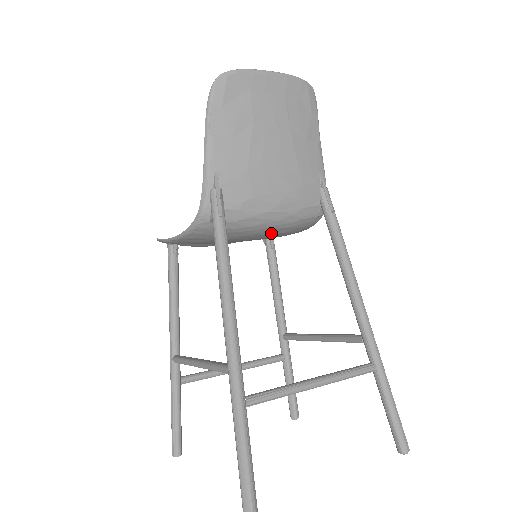
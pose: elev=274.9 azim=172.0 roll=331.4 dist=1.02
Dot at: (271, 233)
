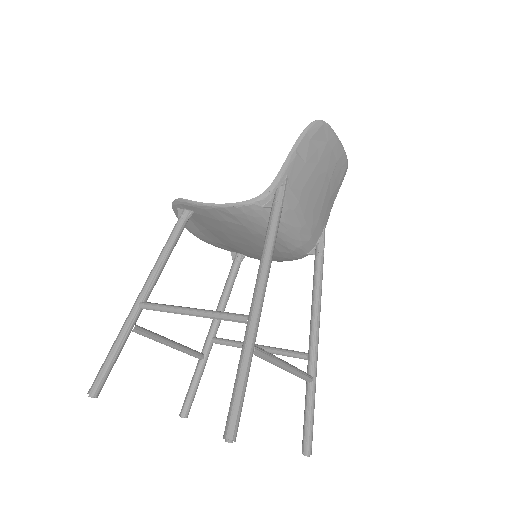
Dot at: (275, 246)
